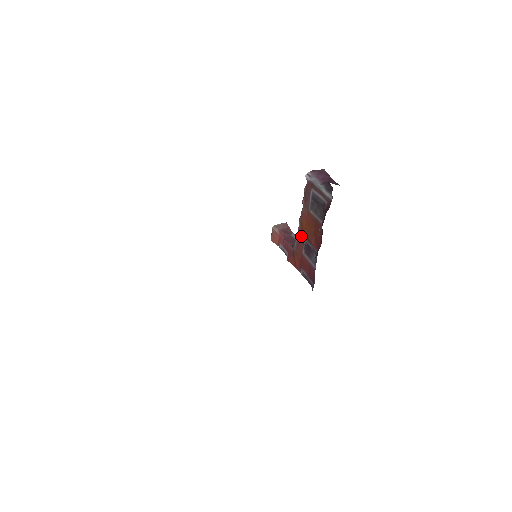
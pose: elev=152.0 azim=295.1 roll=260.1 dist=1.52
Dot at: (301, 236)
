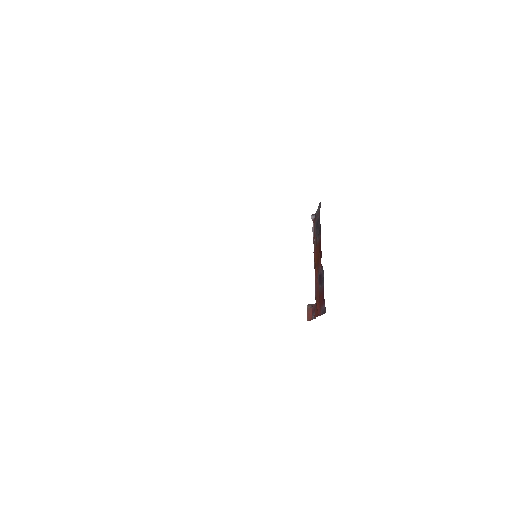
Dot at: (316, 275)
